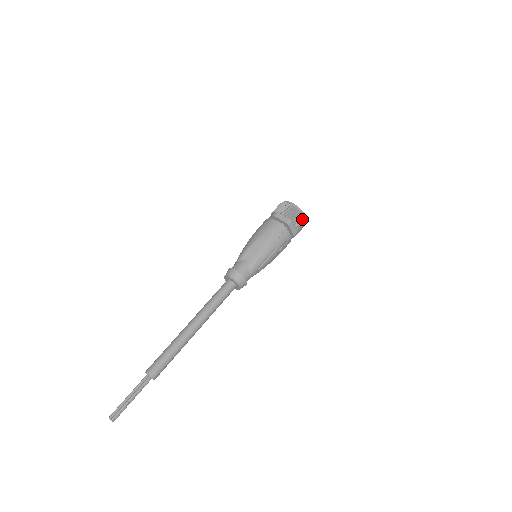
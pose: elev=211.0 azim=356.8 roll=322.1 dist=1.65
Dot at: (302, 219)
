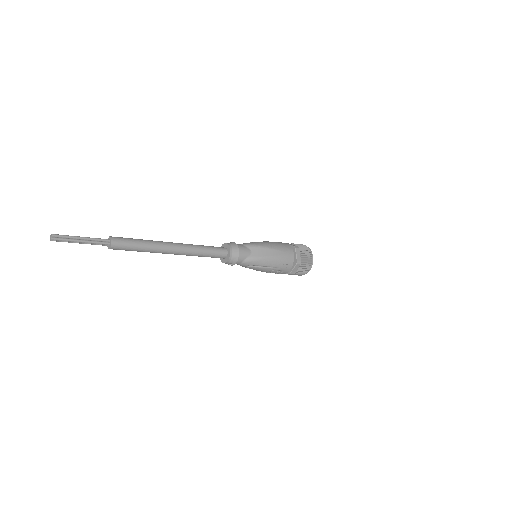
Dot at: (306, 271)
